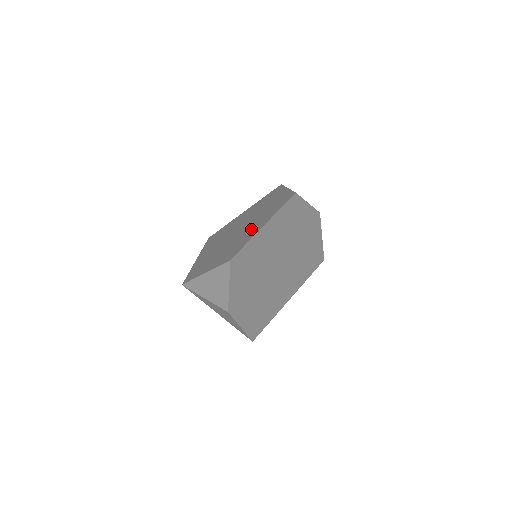
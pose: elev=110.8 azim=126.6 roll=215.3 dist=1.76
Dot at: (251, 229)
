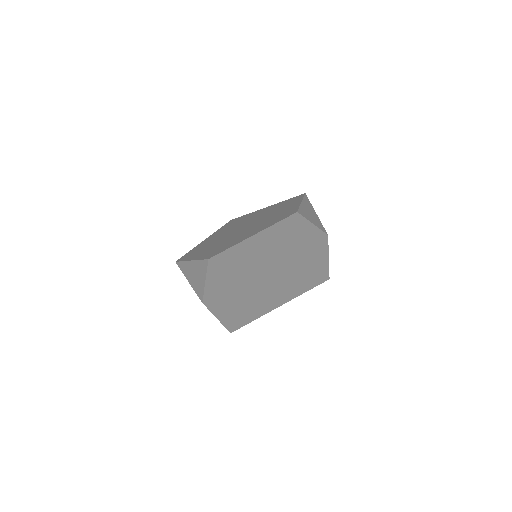
Dot at: (246, 233)
